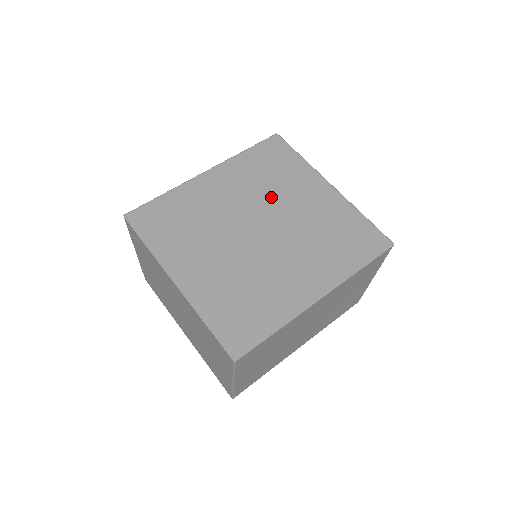
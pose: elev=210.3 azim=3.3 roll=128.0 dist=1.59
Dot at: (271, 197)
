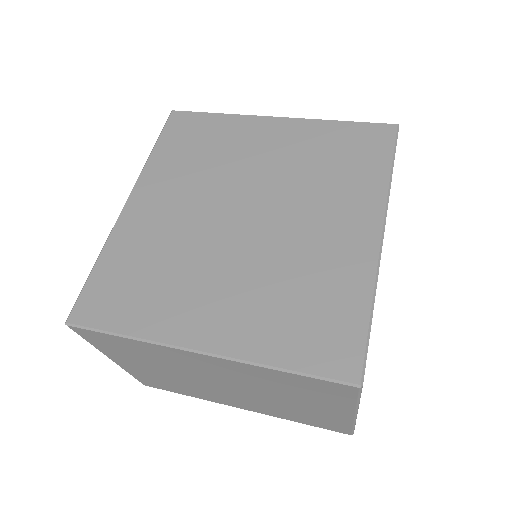
Dot at: (226, 174)
